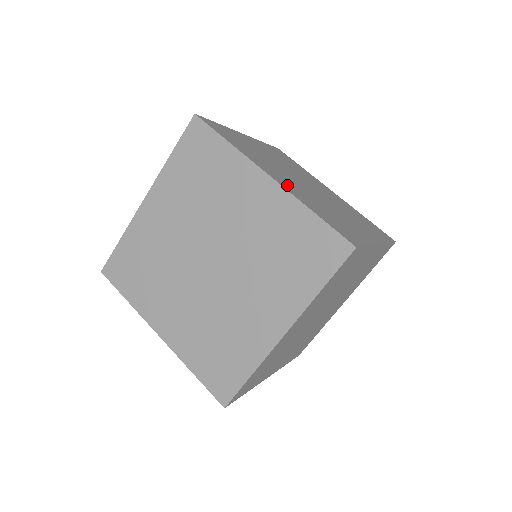
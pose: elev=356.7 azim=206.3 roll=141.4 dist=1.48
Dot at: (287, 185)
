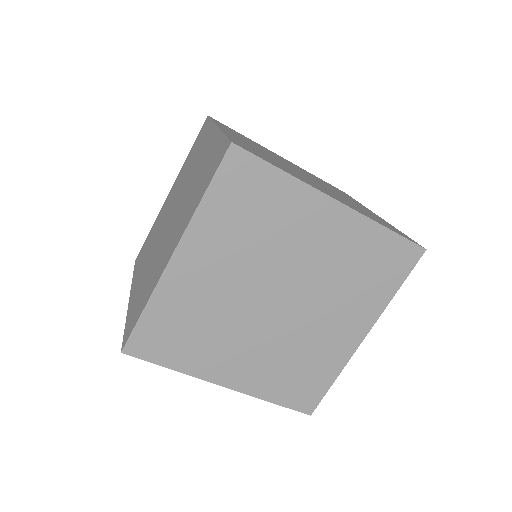
Dot at: (236, 137)
